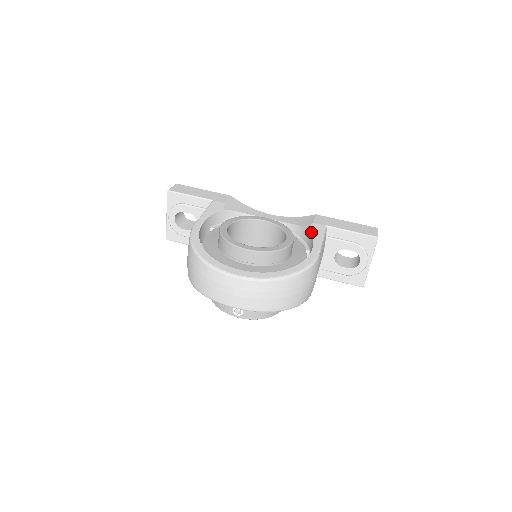
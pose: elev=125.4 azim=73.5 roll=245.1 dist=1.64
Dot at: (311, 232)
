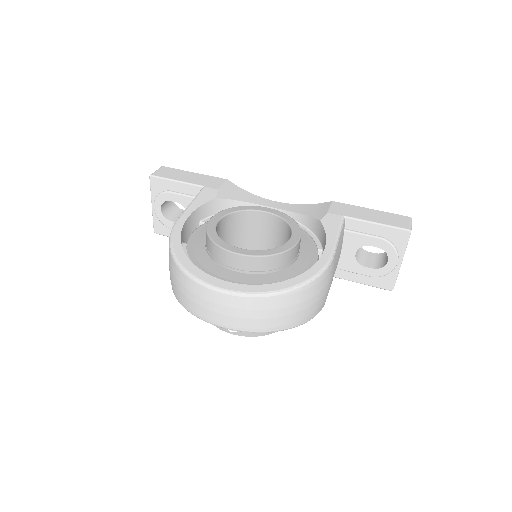
Dot at: (324, 226)
